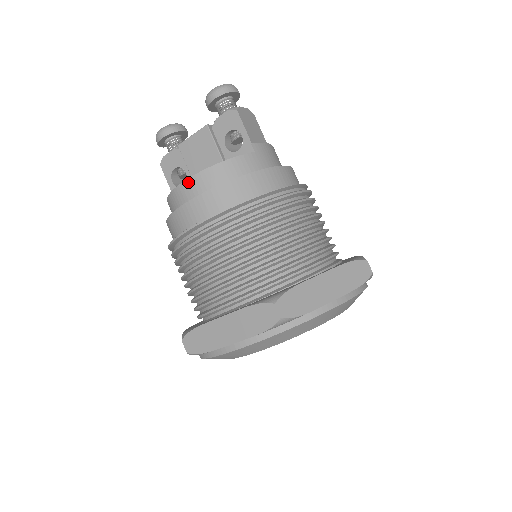
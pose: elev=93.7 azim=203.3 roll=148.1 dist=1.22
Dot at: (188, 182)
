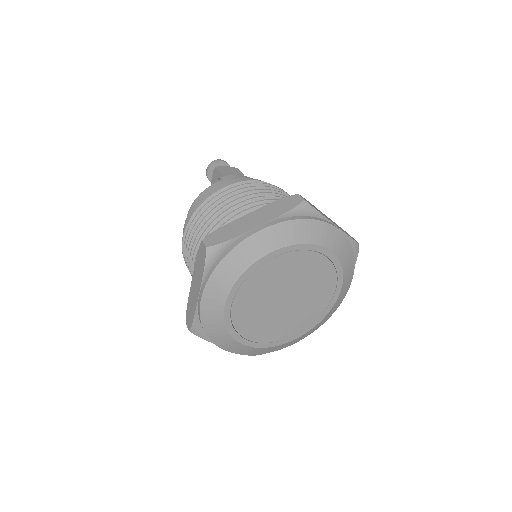
Dot at: occluded
